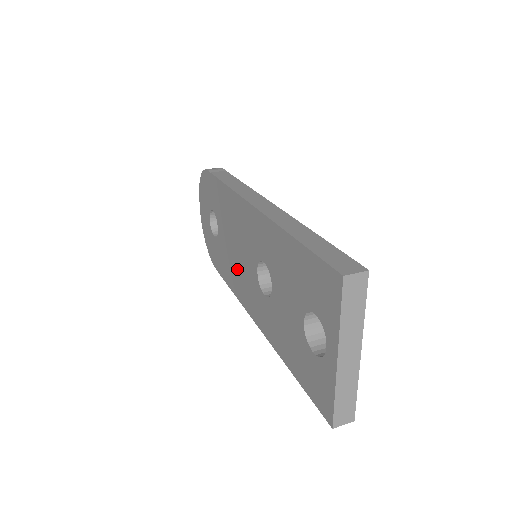
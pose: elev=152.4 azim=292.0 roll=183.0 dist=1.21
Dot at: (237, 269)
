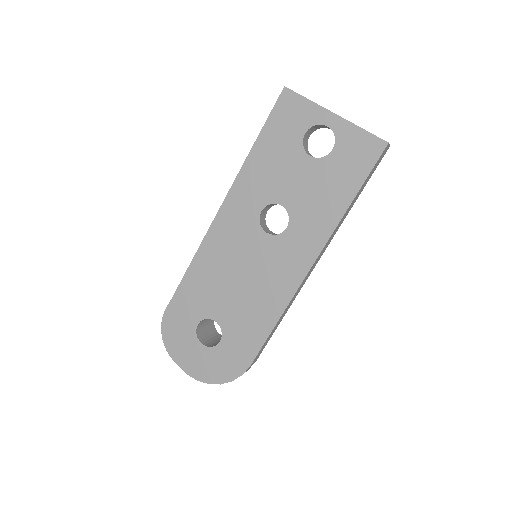
Dot at: (258, 288)
